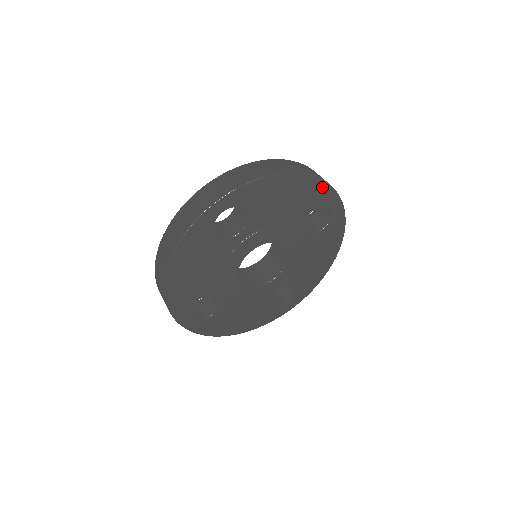
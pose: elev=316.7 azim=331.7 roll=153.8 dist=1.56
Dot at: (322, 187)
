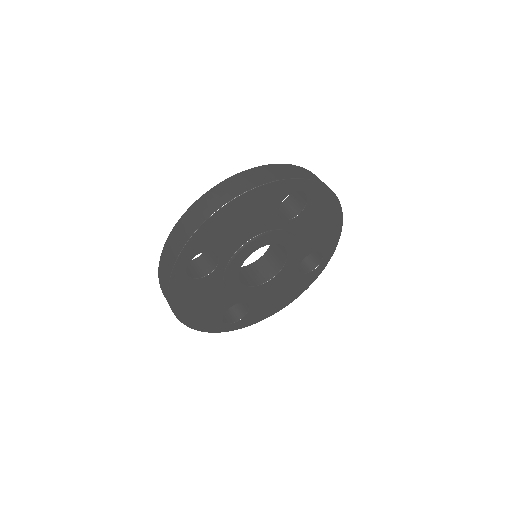
Dot at: (272, 187)
